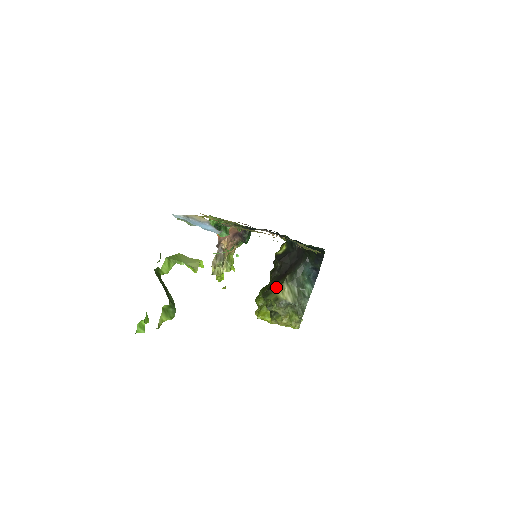
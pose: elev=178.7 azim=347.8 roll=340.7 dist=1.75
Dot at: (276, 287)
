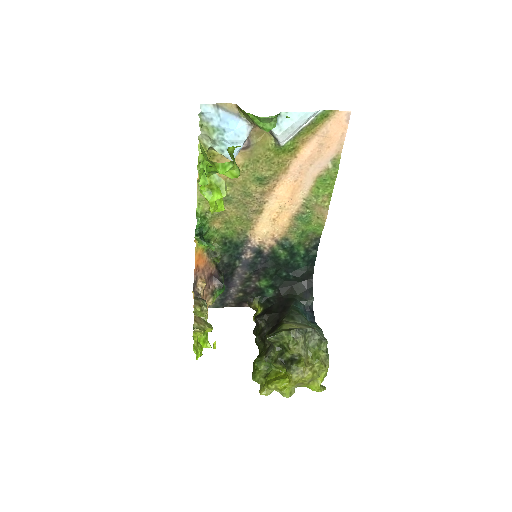
Dot at: (279, 327)
